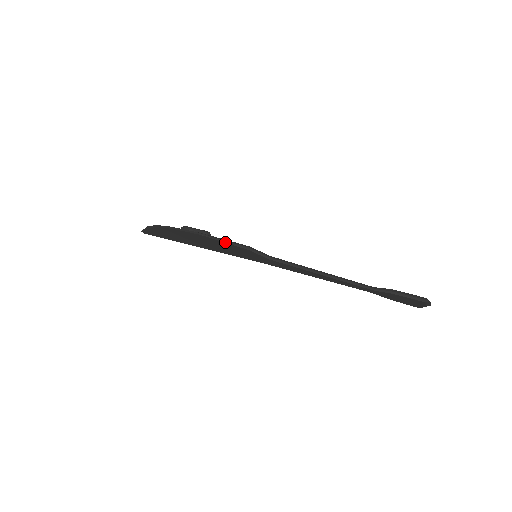
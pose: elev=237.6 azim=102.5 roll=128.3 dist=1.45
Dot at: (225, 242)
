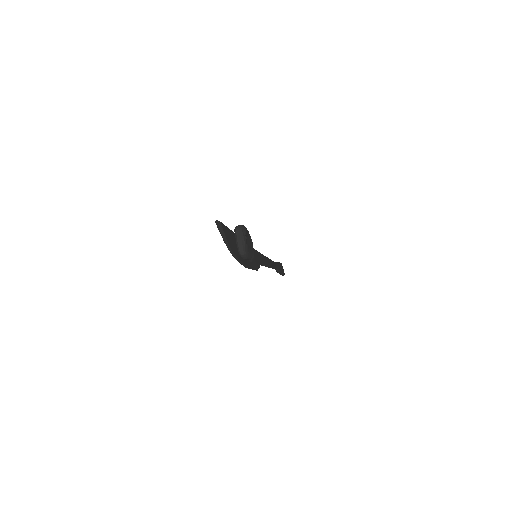
Dot at: occluded
